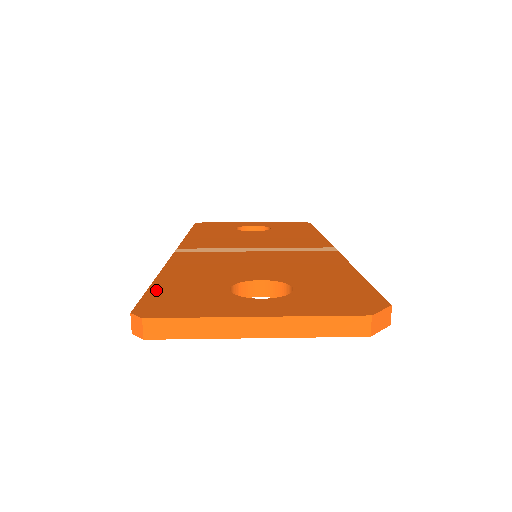
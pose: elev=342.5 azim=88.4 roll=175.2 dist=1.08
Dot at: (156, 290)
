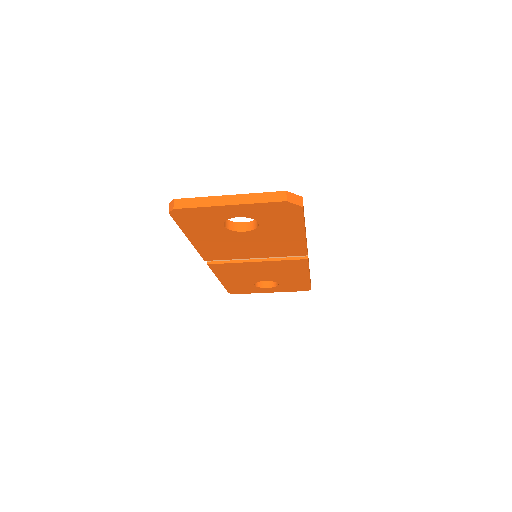
Dot at: occluded
